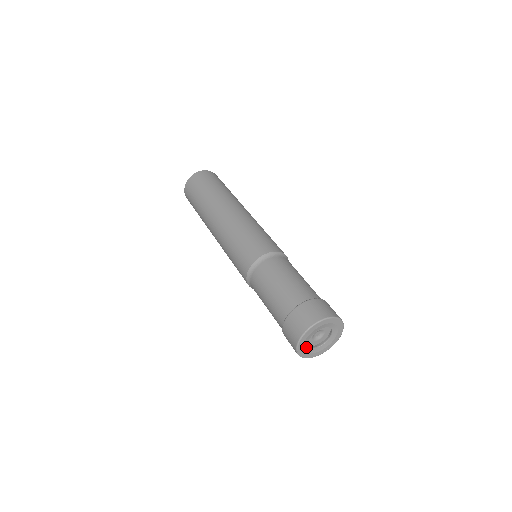
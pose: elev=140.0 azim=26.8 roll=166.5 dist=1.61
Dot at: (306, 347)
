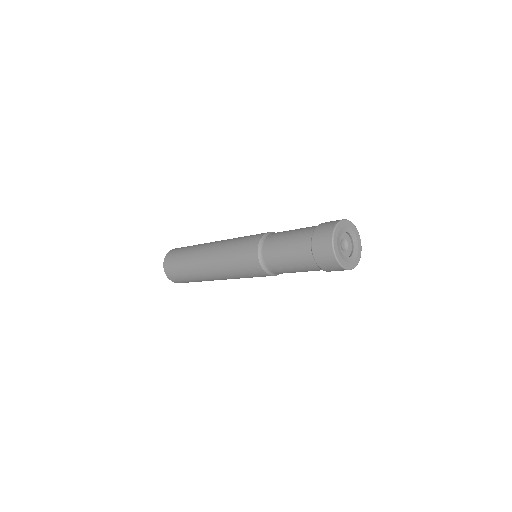
Dot at: (340, 252)
